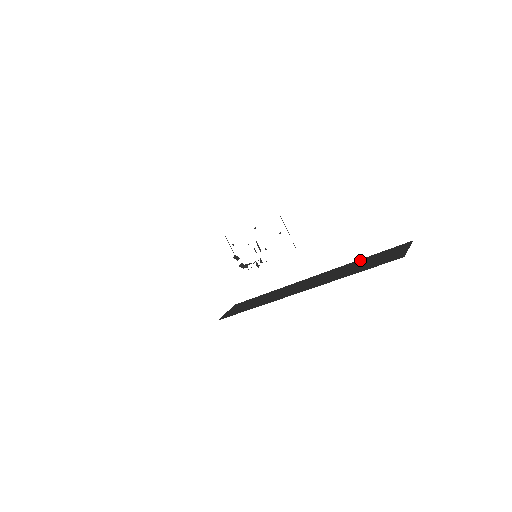
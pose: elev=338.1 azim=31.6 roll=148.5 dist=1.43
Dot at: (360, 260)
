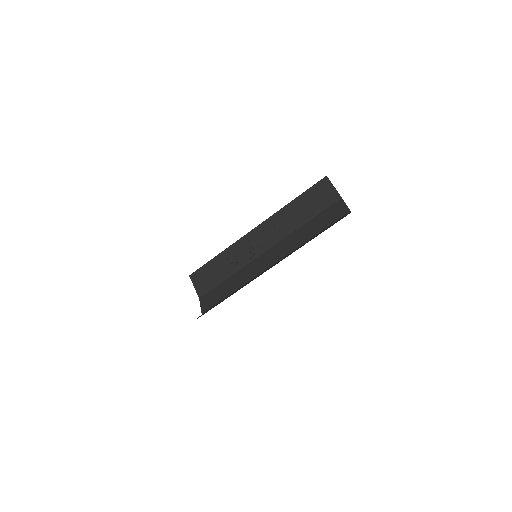
Dot at: (293, 203)
